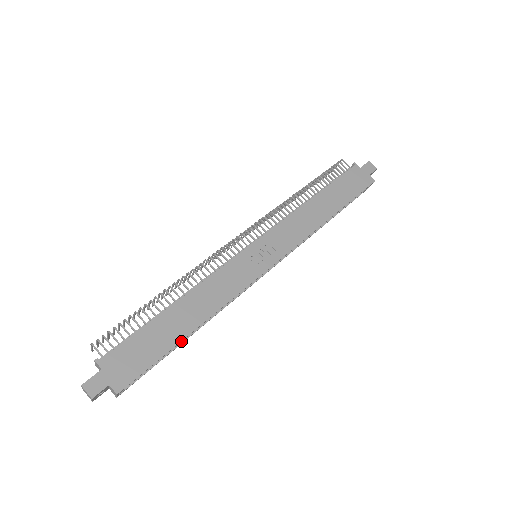
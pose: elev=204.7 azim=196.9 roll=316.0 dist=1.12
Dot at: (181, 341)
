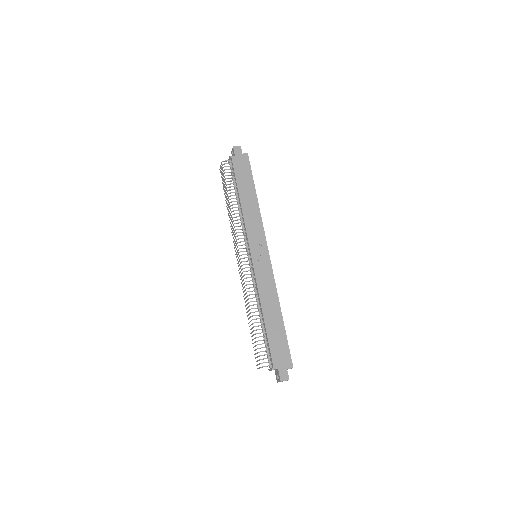
Dot at: occluded
